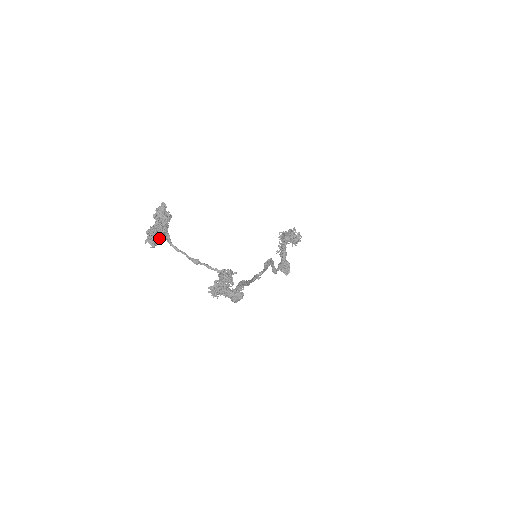
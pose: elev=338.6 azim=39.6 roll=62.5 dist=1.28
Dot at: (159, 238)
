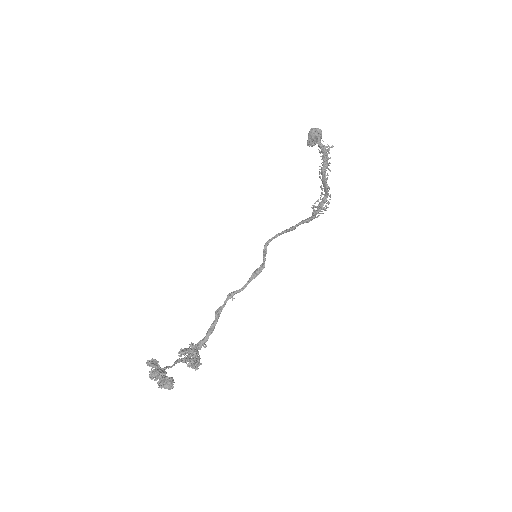
Dot at: occluded
